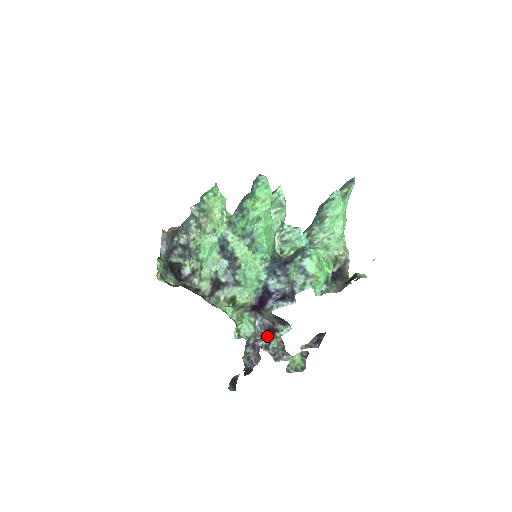
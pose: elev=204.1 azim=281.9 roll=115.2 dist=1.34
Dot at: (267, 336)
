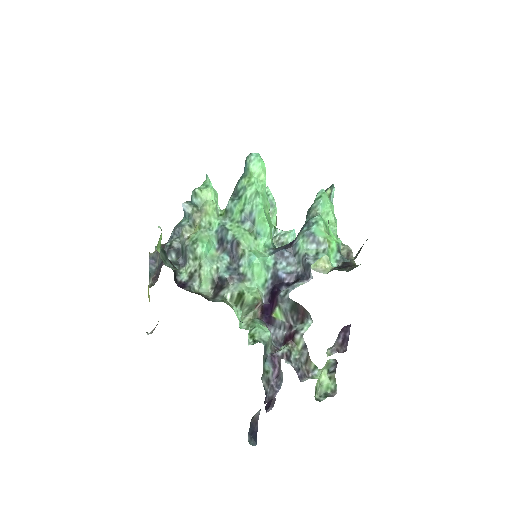
Dot at: (285, 344)
